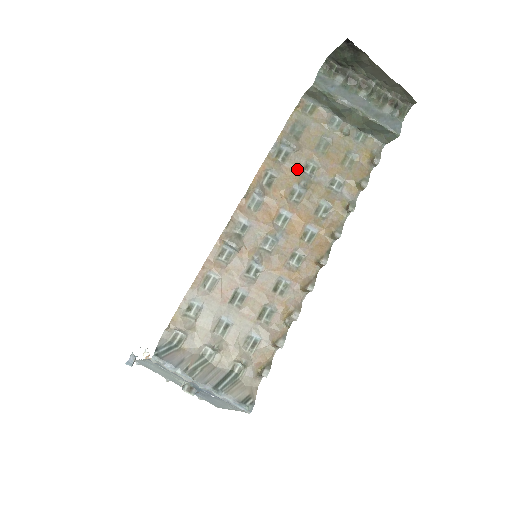
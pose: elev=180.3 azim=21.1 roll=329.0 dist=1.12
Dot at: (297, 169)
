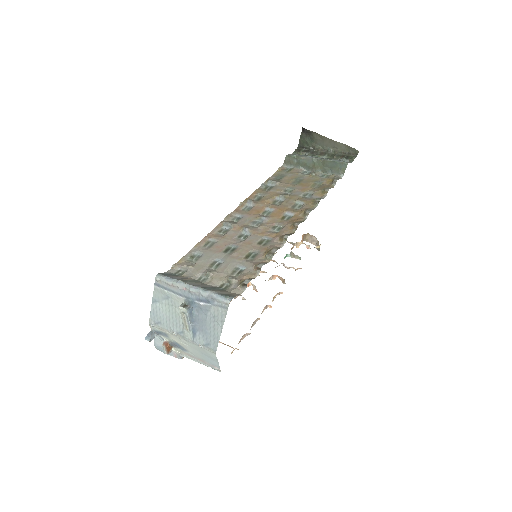
Dot at: (278, 192)
